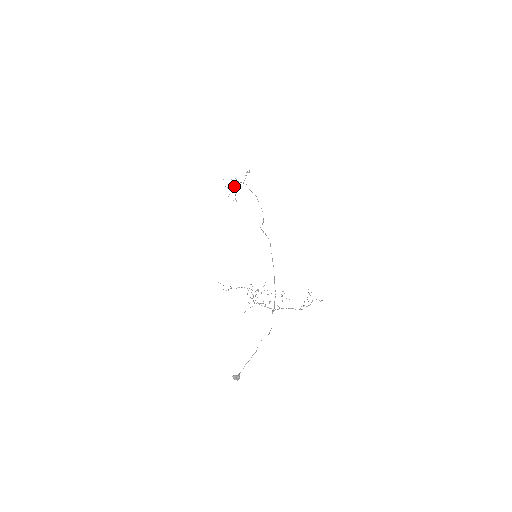
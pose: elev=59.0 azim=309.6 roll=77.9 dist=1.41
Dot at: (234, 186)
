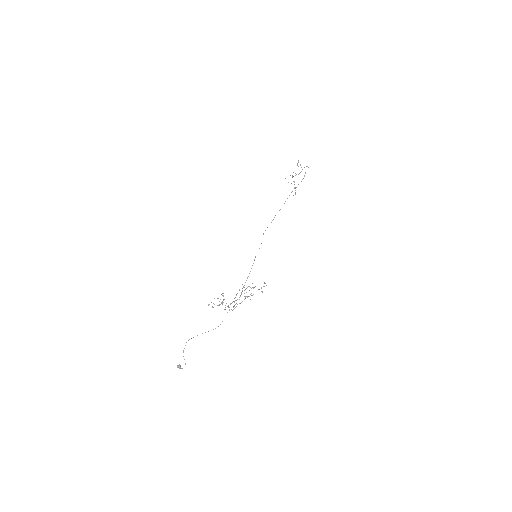
Dot at: occluded
